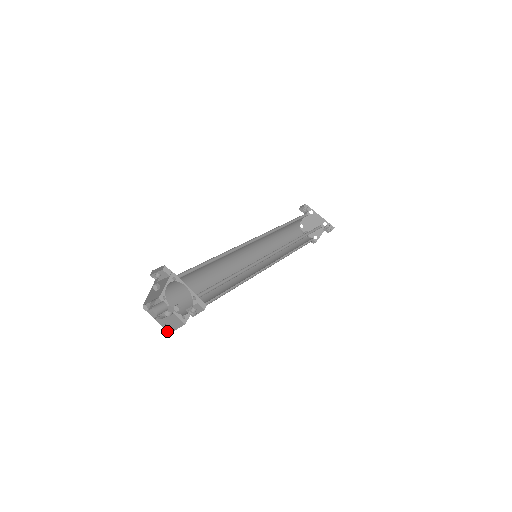
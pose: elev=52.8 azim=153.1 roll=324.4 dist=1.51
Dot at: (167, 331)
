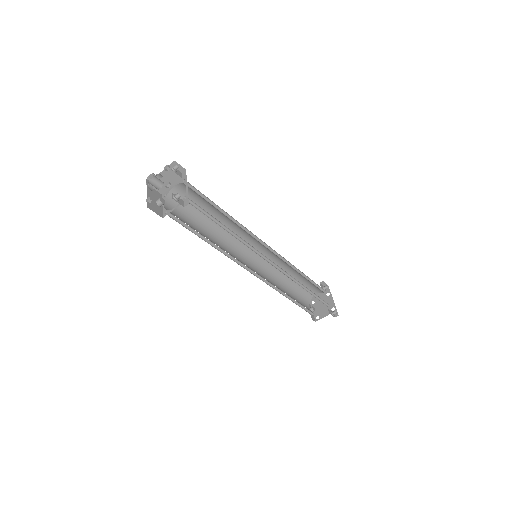
Dot at: (147, 205)
